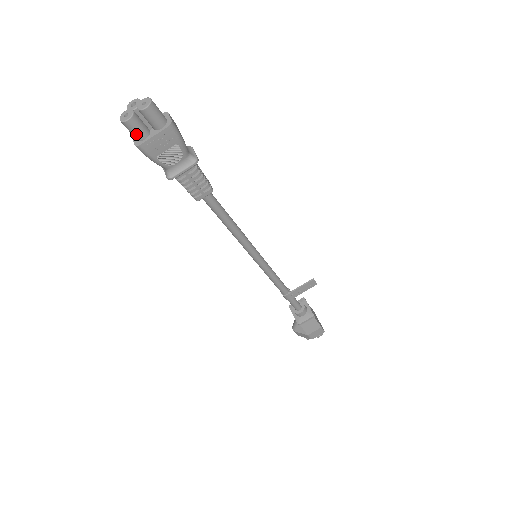
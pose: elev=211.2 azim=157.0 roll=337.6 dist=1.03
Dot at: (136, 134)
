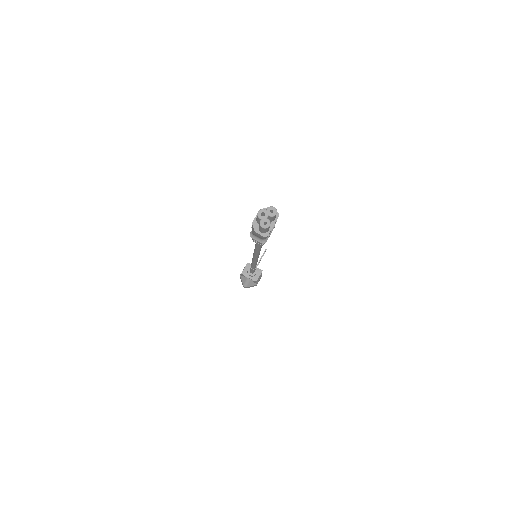
Dot at: (267, 230)
